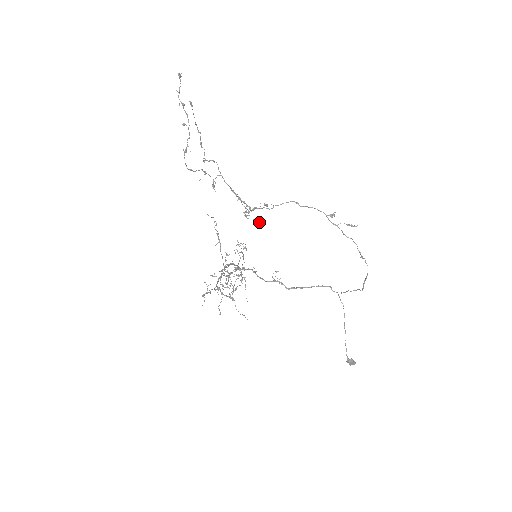
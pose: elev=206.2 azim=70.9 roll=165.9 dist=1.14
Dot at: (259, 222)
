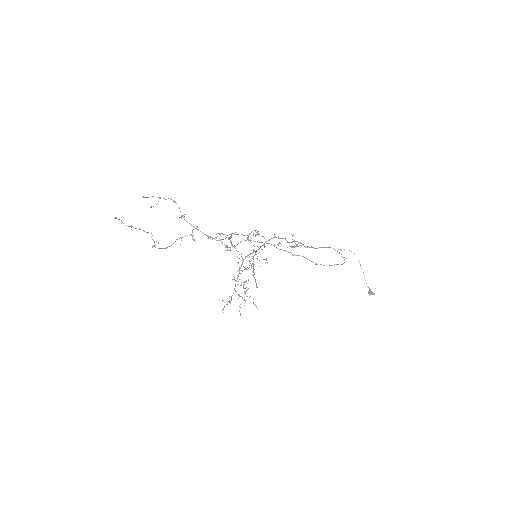
Dot at: occluded
